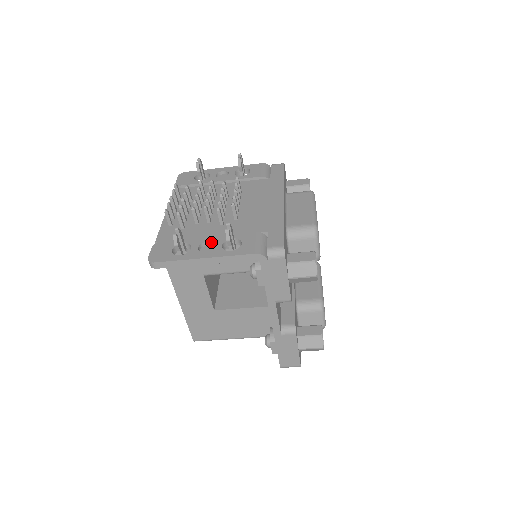
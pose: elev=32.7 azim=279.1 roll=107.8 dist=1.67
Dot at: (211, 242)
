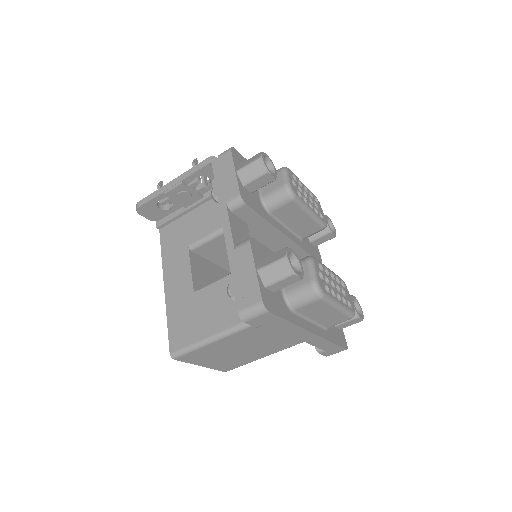
Dot at: occluded
